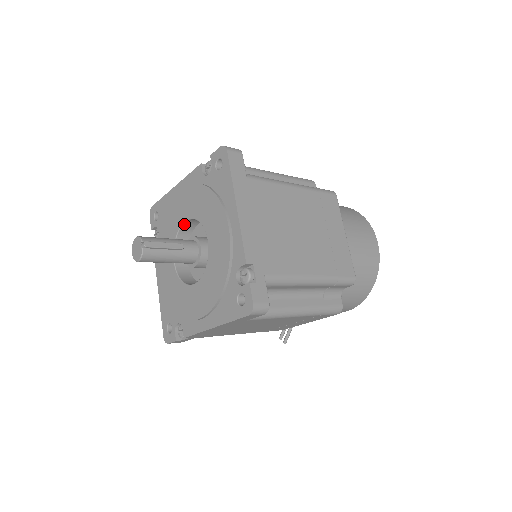
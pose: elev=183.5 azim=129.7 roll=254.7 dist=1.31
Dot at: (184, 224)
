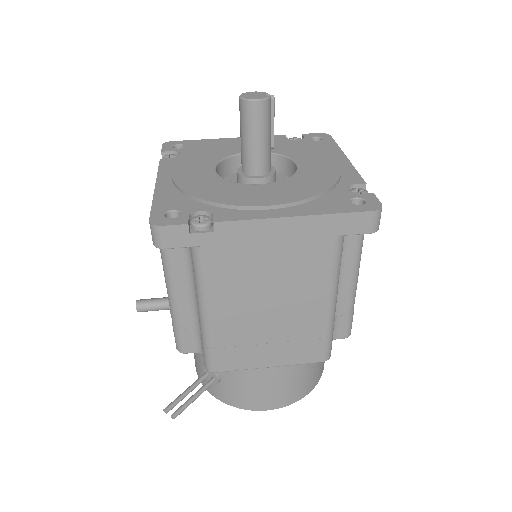
Dot at: occluded
